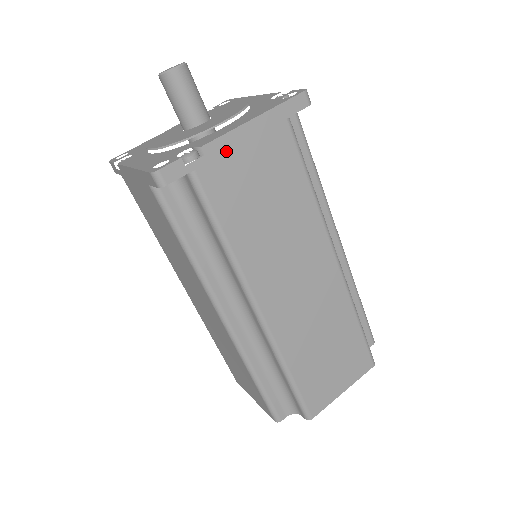
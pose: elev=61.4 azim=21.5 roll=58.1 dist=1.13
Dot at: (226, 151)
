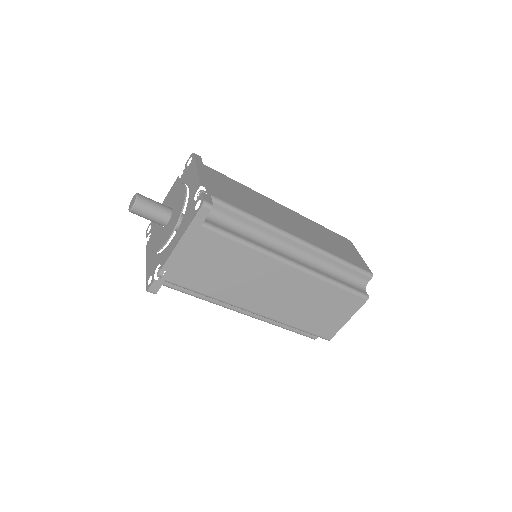
Dot at: (176, 263)
